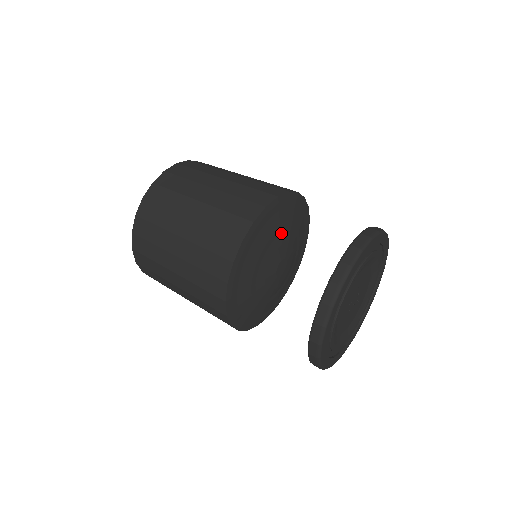
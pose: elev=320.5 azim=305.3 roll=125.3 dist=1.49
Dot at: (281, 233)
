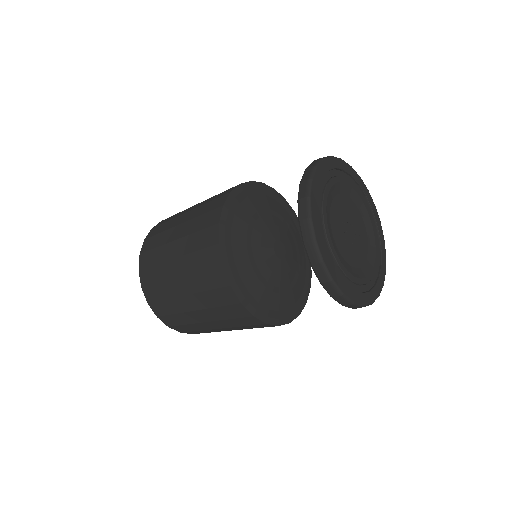
Dot at: (261, 216)
